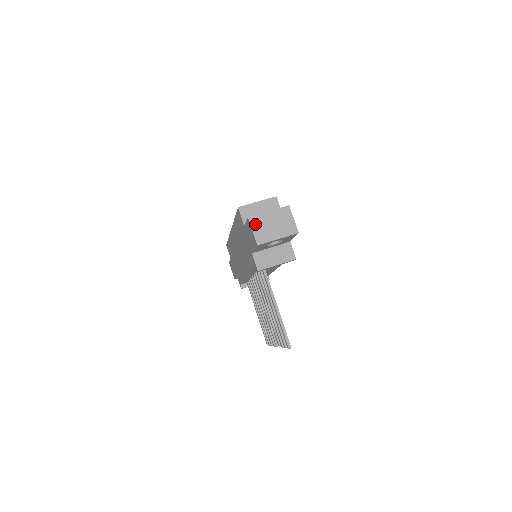
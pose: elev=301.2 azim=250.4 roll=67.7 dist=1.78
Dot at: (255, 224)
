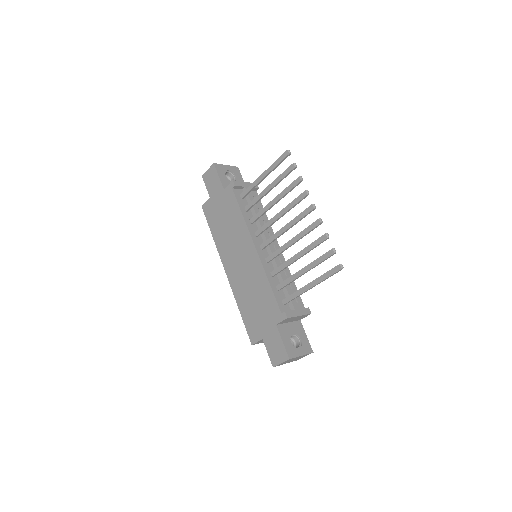
Dot at: occluded
